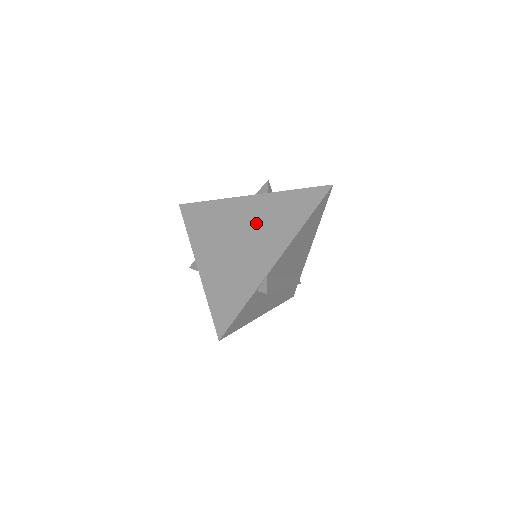
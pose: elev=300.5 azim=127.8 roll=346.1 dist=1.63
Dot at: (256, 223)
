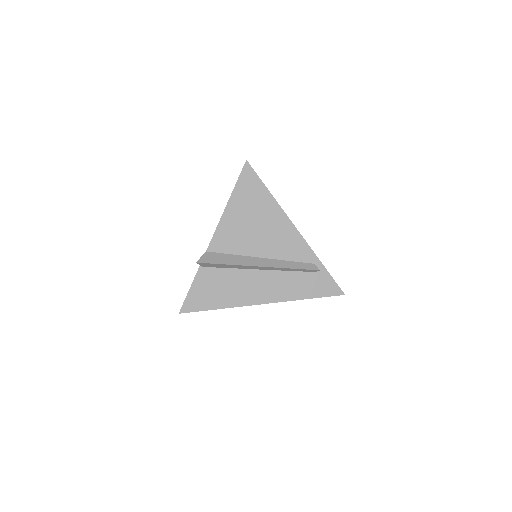
Dot at: occluded
